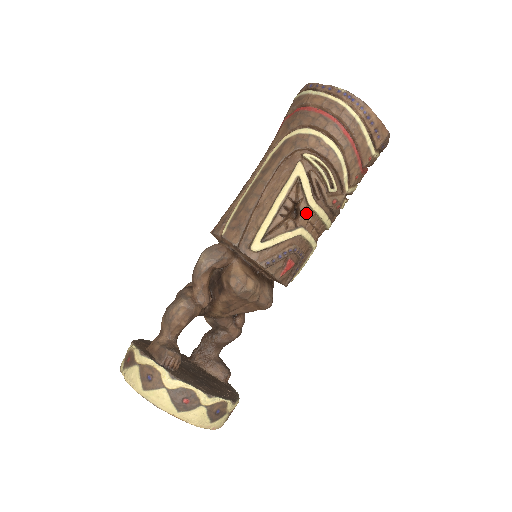
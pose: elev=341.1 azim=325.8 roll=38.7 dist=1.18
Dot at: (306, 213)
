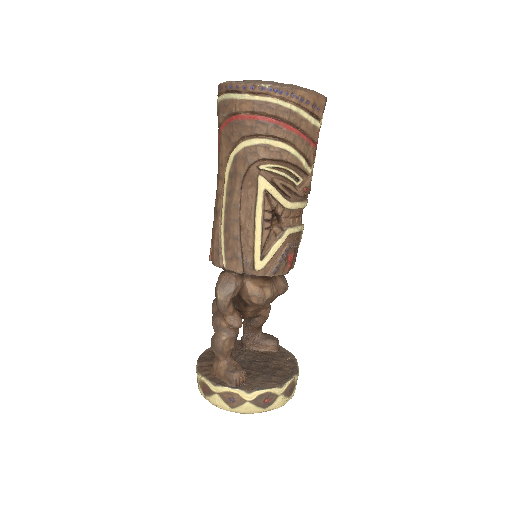
Dot at: (286, 214)
